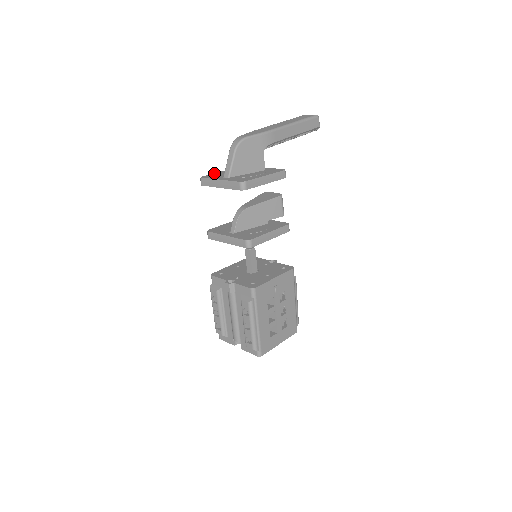
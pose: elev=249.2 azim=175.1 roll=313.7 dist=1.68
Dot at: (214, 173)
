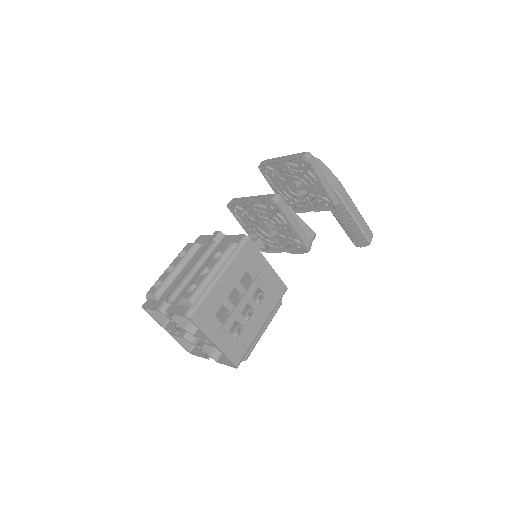
Dot at: occluded
